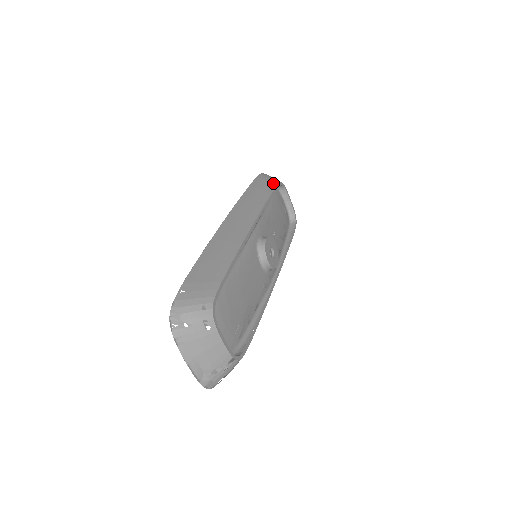
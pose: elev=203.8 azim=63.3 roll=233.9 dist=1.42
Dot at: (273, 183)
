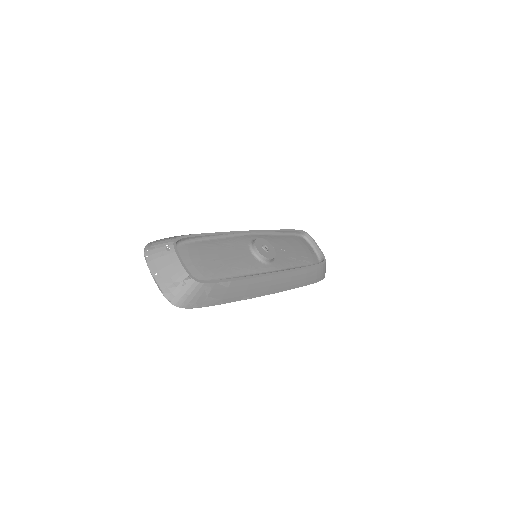
Dot at: occluded
